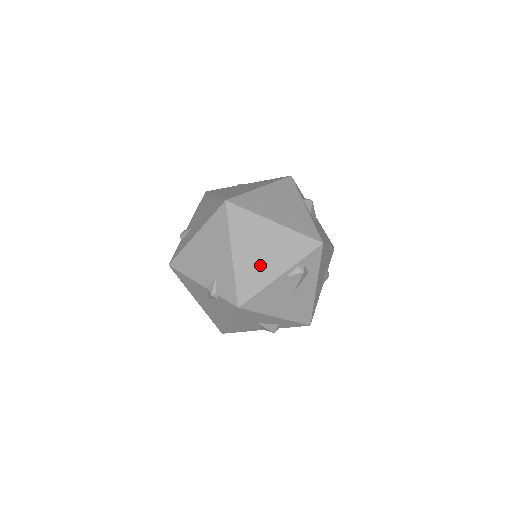
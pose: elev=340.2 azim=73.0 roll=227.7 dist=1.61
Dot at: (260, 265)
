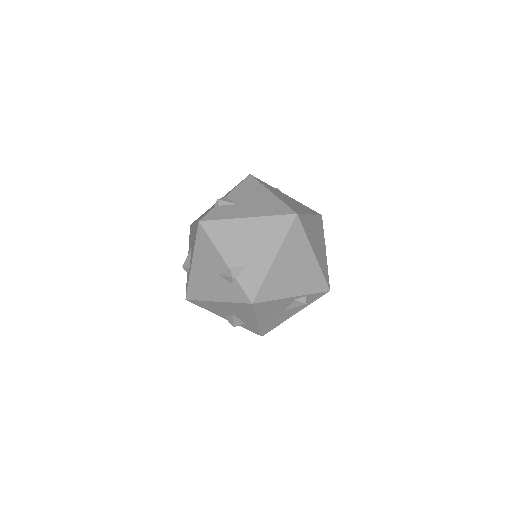
Dot at: (286, 280)
